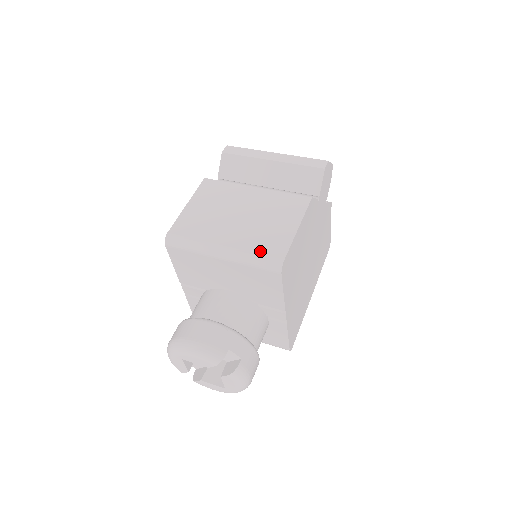
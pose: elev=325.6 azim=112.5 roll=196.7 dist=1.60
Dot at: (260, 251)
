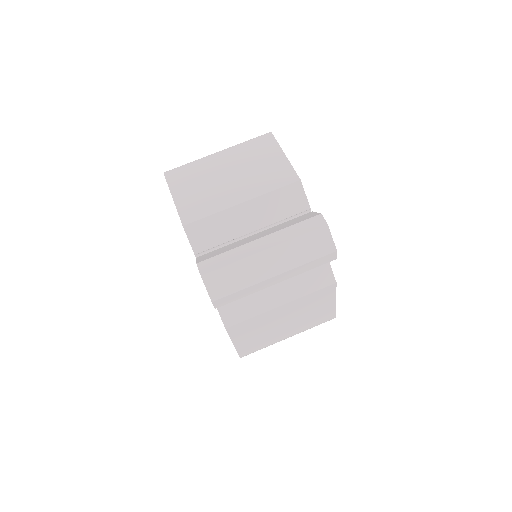
Dot at: (317, 324)
